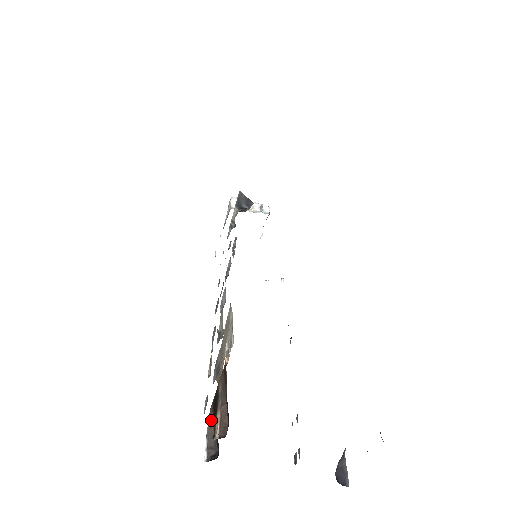
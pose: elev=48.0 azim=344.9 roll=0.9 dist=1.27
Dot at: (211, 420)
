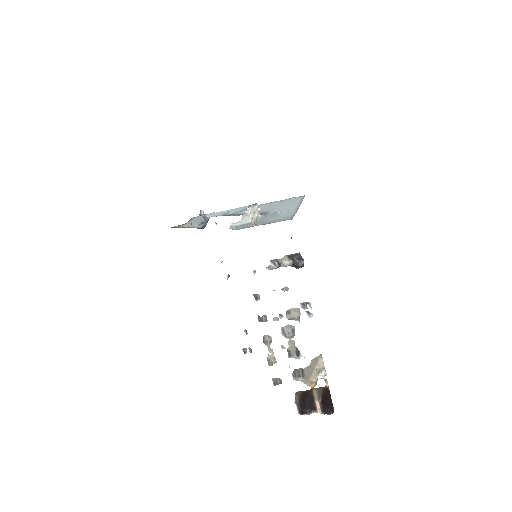
Dot at: (296, 396)
